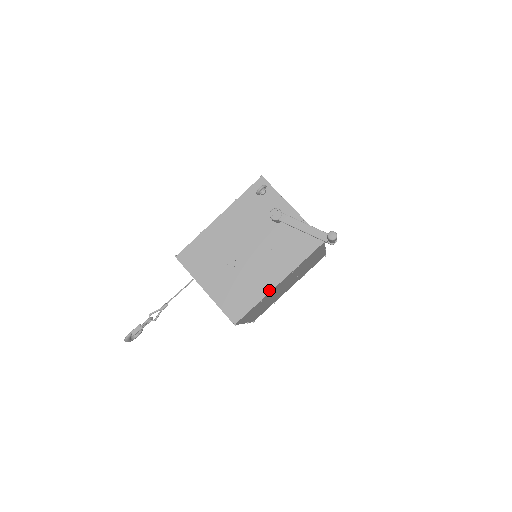
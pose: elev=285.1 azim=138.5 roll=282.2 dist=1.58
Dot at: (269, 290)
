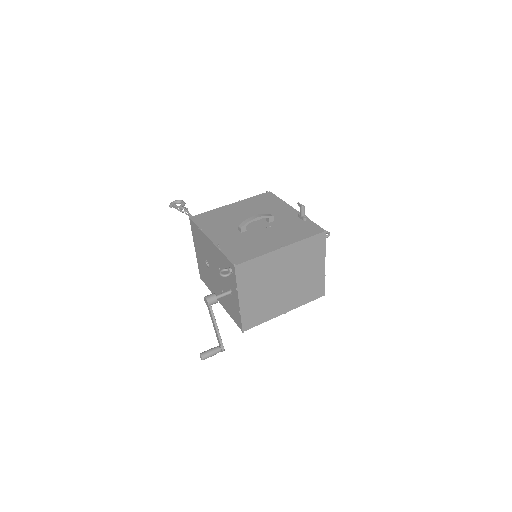
Dot at: occluded
